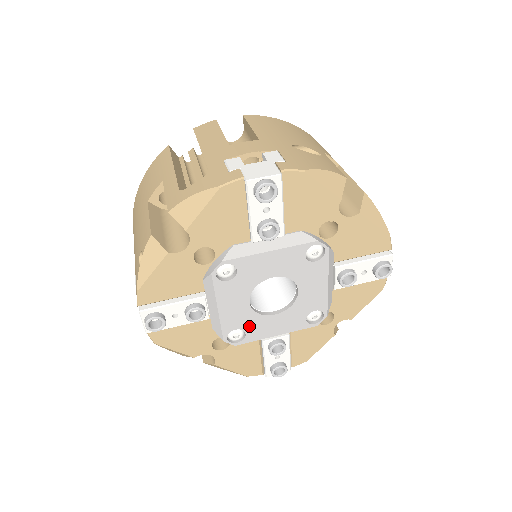
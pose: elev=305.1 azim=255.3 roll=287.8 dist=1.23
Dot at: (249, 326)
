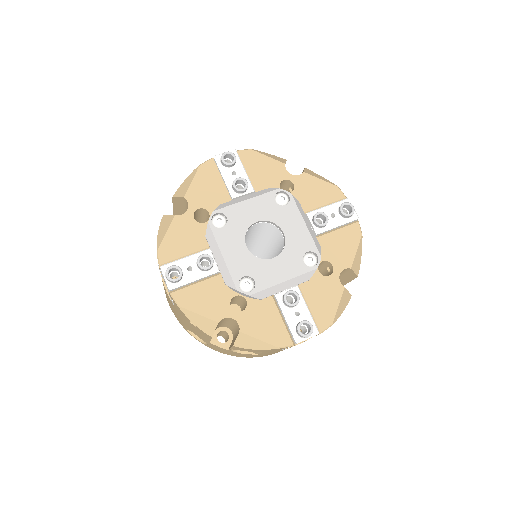
Dot at: (255, 272)
